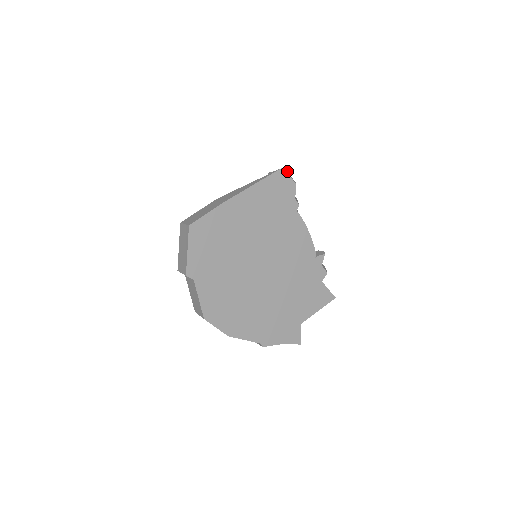
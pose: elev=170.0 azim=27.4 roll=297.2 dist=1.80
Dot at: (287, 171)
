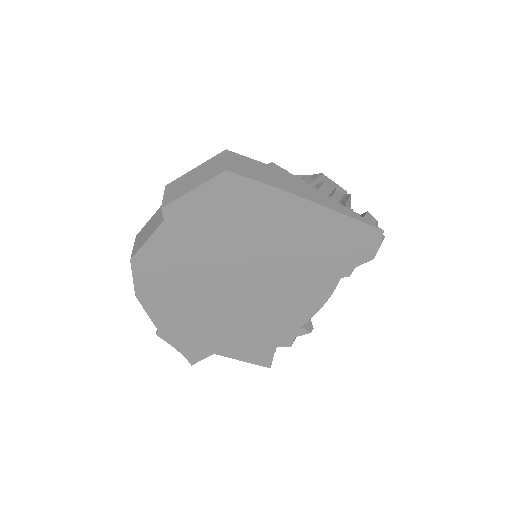
Dot at: occluded
